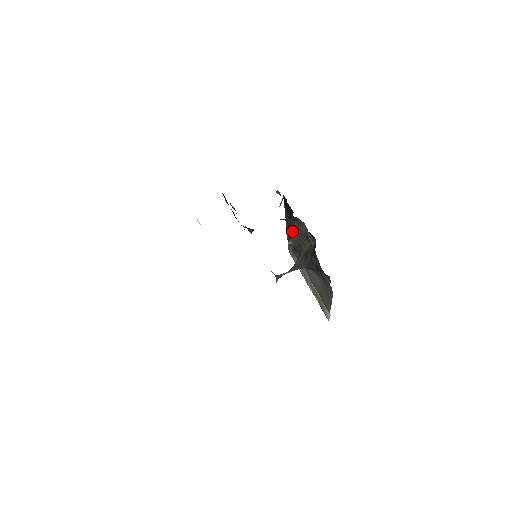
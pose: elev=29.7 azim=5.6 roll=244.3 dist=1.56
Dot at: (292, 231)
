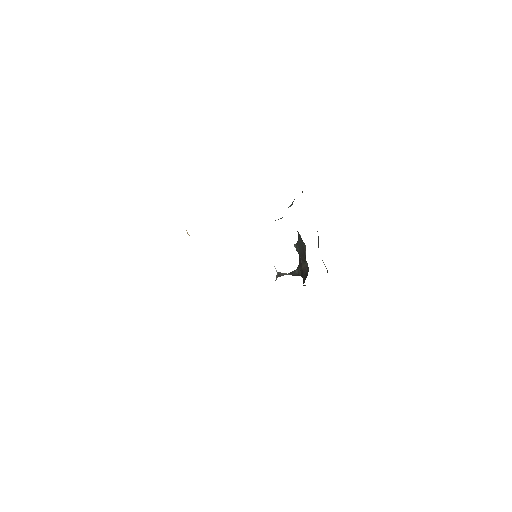
Dot at: (298, 237)
